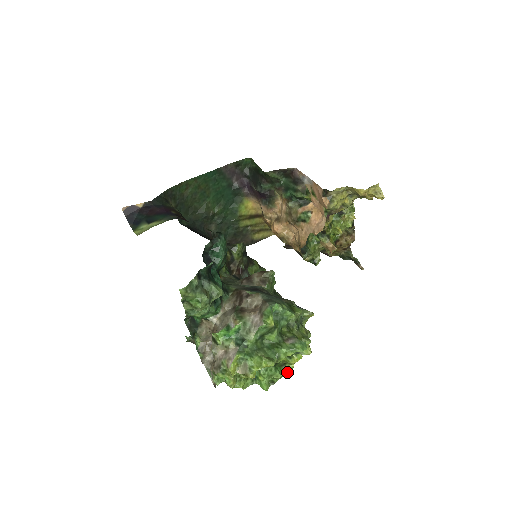
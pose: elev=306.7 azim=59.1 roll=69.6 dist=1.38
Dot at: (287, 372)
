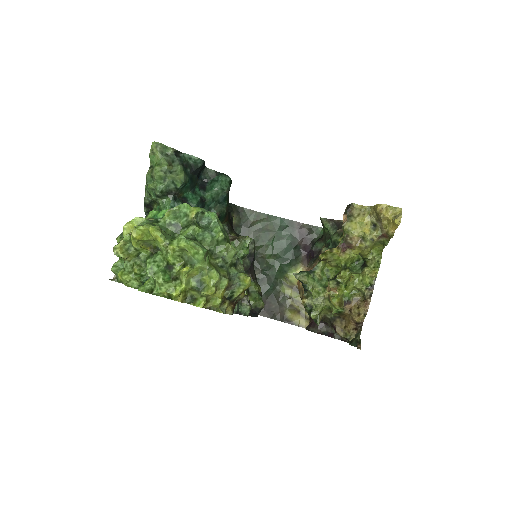
Dot at: (172, 291)
